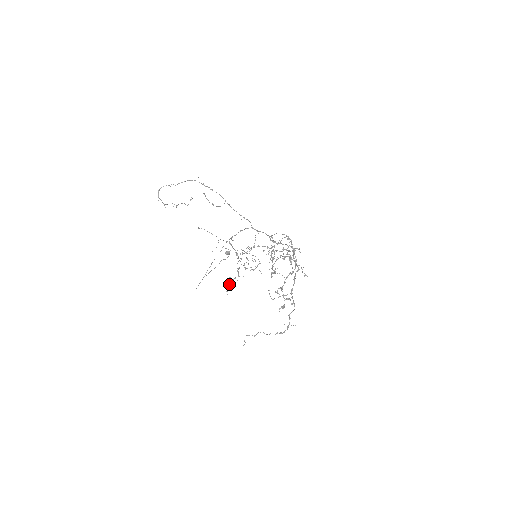
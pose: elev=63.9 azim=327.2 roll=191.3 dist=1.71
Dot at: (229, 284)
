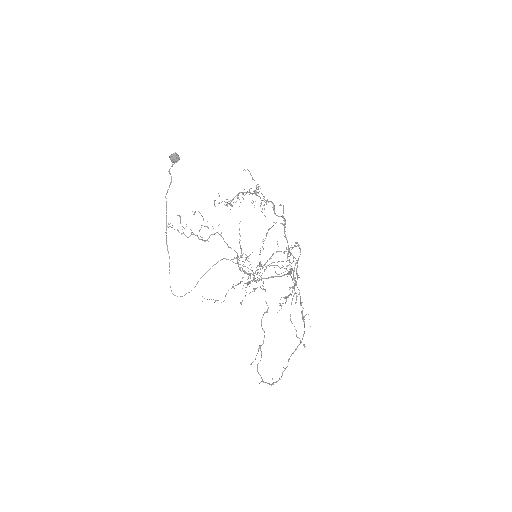
Dot at: (186, 236)
